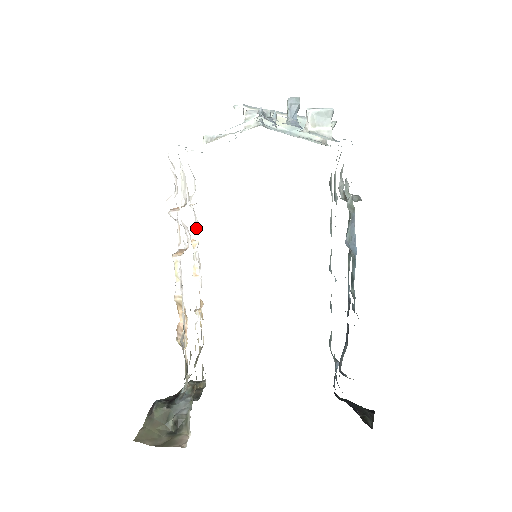
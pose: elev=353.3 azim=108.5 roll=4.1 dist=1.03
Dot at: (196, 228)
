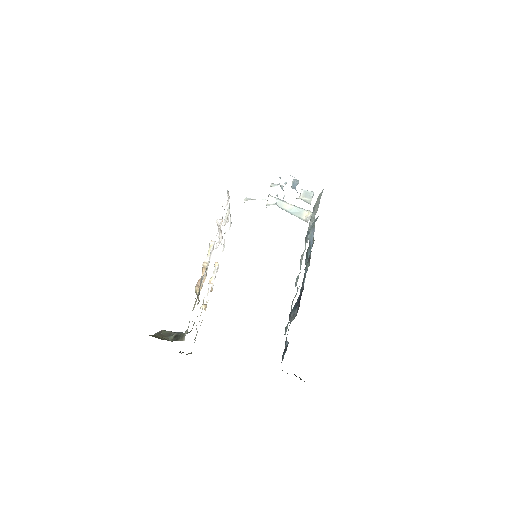
Dot at: occluded
